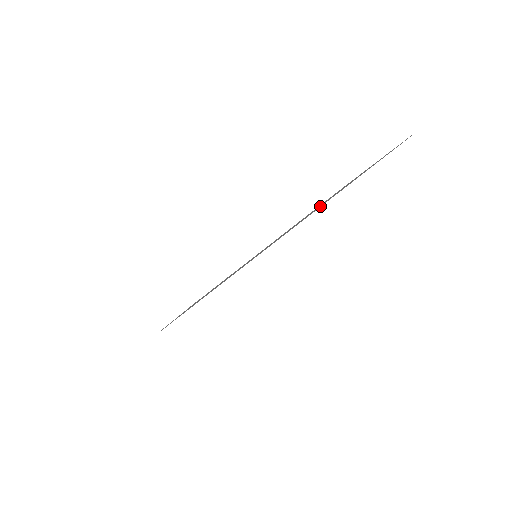
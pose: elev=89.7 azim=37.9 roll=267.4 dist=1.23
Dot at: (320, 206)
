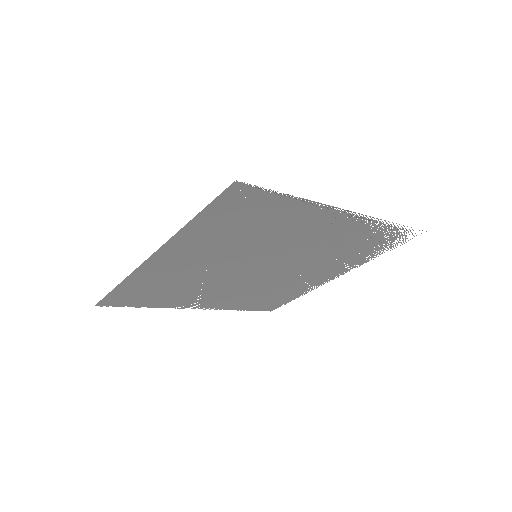
Dot at: occluded
